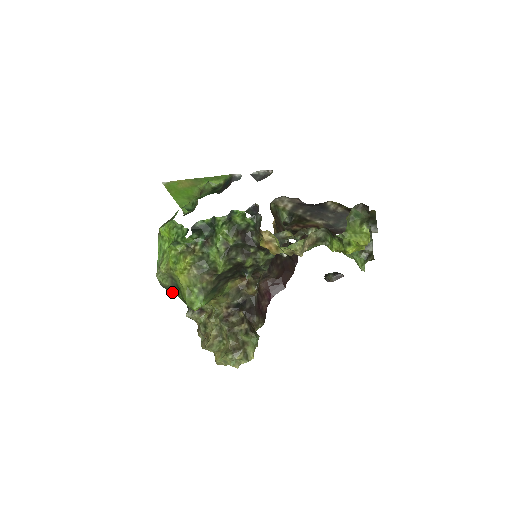
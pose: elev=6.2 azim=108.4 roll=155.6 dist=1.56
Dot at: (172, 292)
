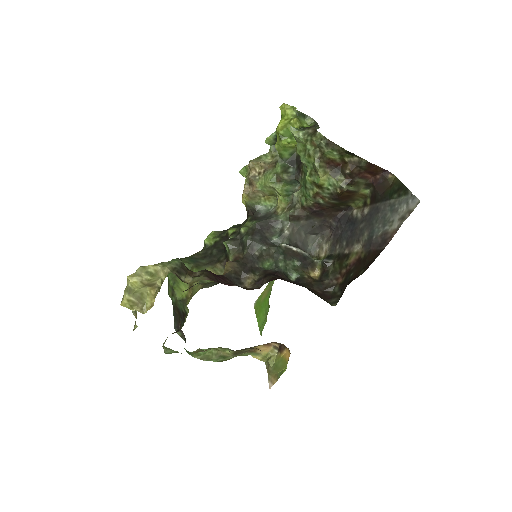
Dot at: (175, 318)
